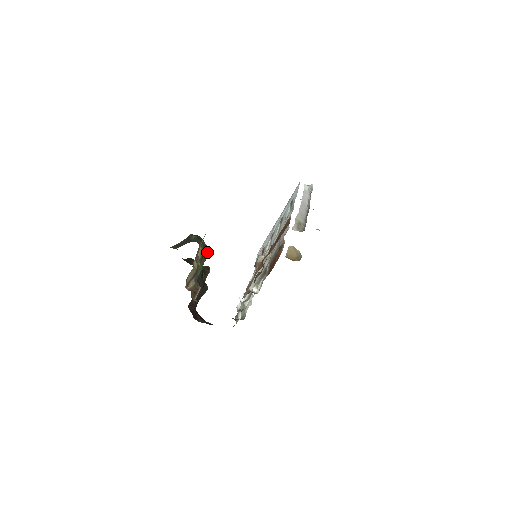
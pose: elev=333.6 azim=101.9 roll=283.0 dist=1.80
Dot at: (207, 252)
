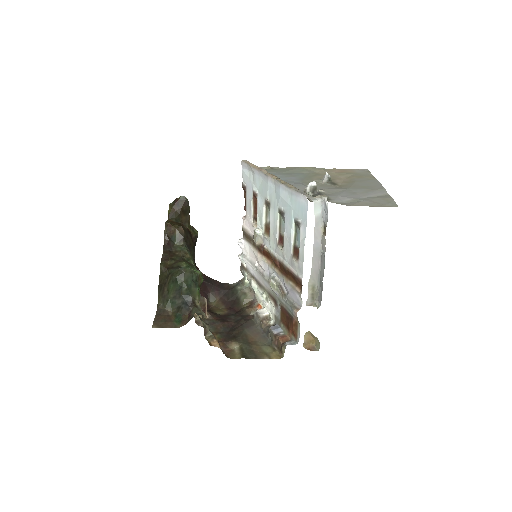
Dot at: (201, 279)
